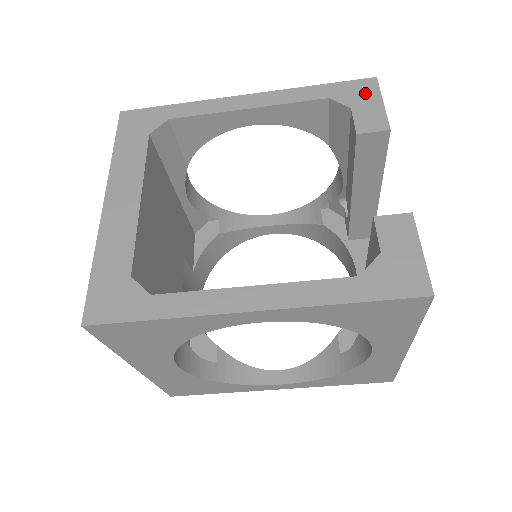
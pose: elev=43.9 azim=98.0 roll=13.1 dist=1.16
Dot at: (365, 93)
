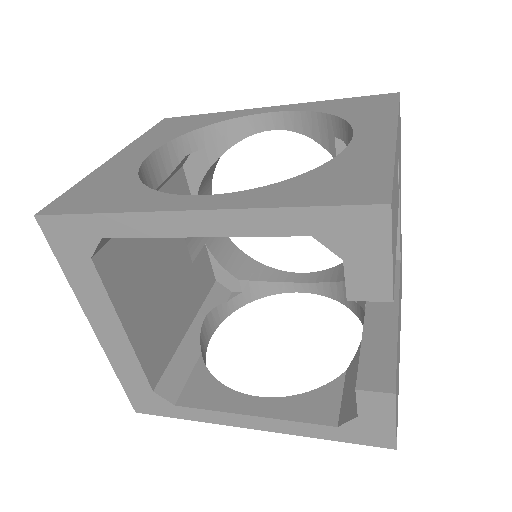
Dot at: (367, 236)
